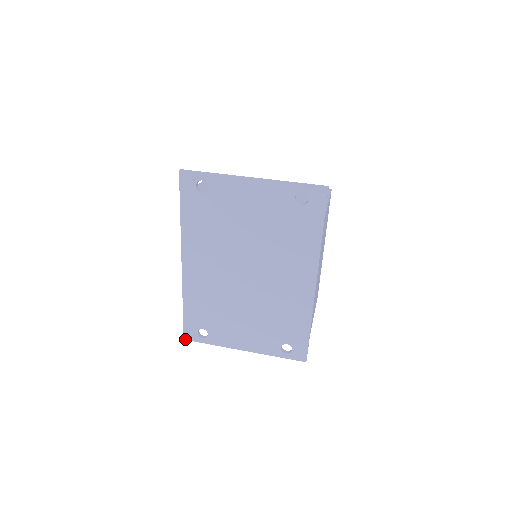
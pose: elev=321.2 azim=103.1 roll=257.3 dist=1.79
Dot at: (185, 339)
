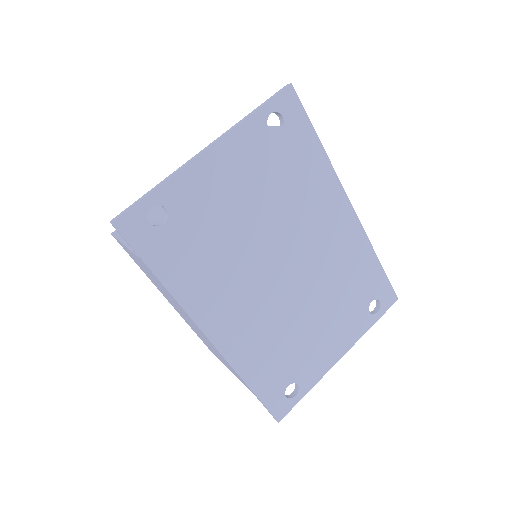
Dot at: (279, 420)
